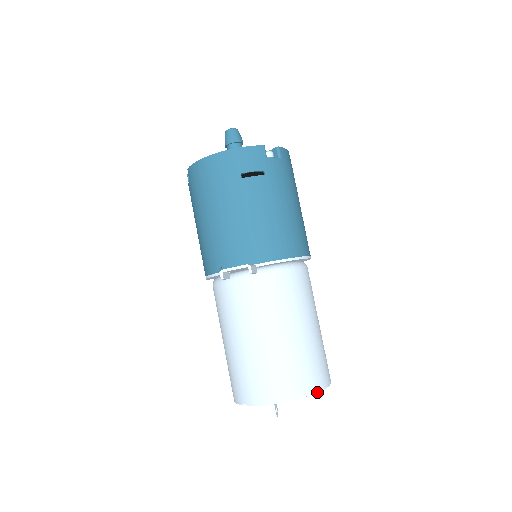
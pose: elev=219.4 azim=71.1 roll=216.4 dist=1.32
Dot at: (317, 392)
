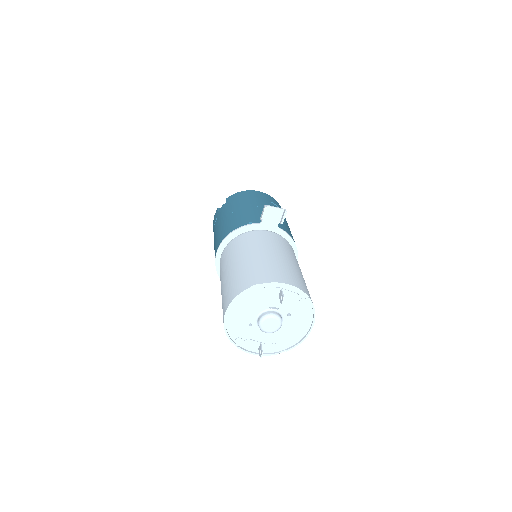
Dot at: (313, 305)
